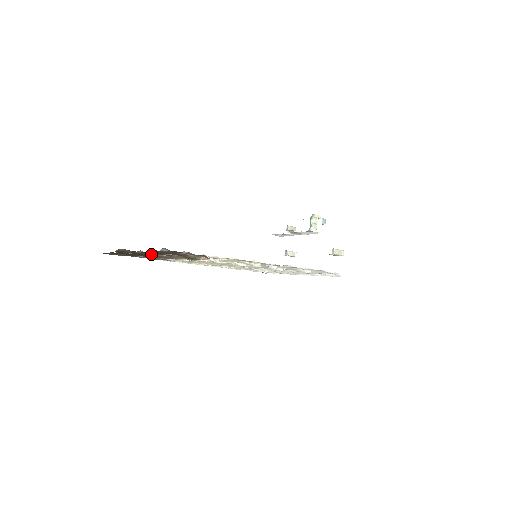
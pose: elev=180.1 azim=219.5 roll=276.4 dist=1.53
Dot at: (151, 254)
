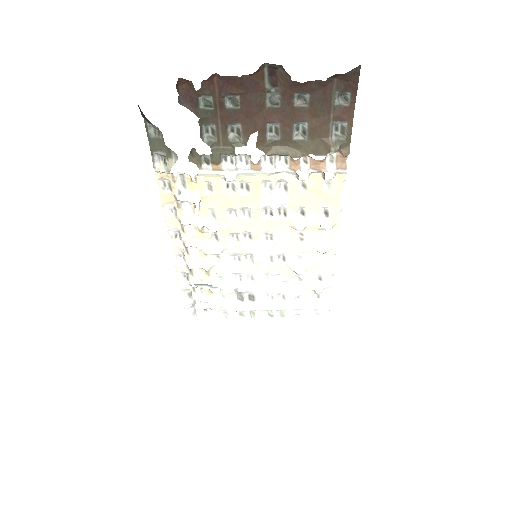
Dot at: (267, 116)
